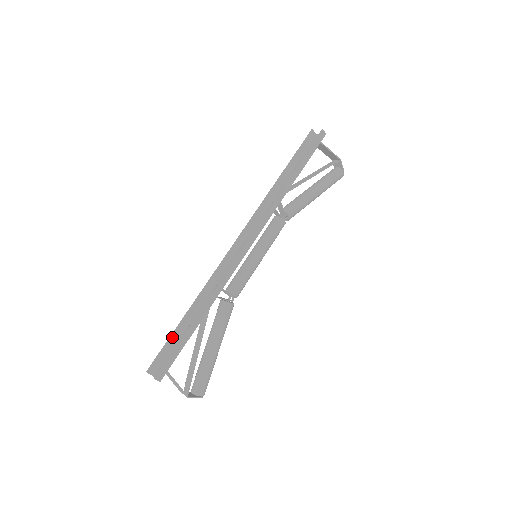
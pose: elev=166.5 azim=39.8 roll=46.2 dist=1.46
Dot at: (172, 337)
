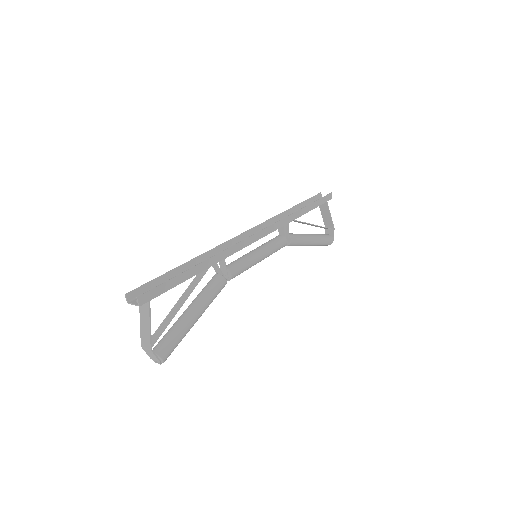
Dot at: (163, 277)
